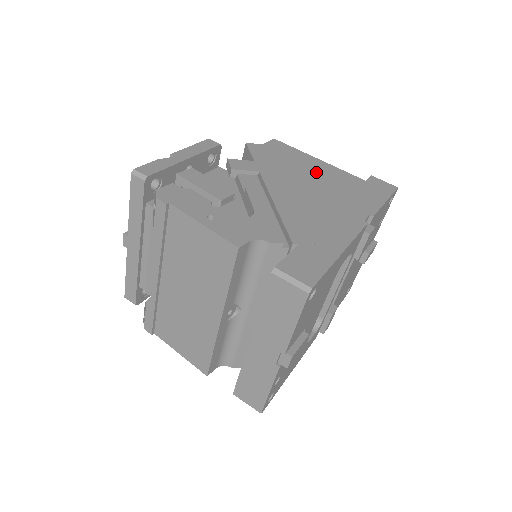
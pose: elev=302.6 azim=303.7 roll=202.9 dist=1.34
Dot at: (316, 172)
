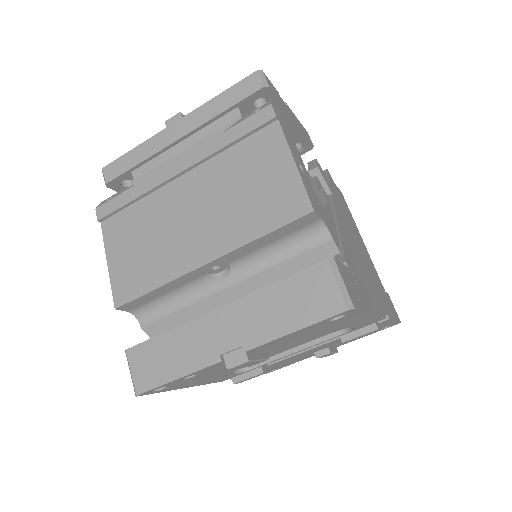
Dot at: (361, 244)
